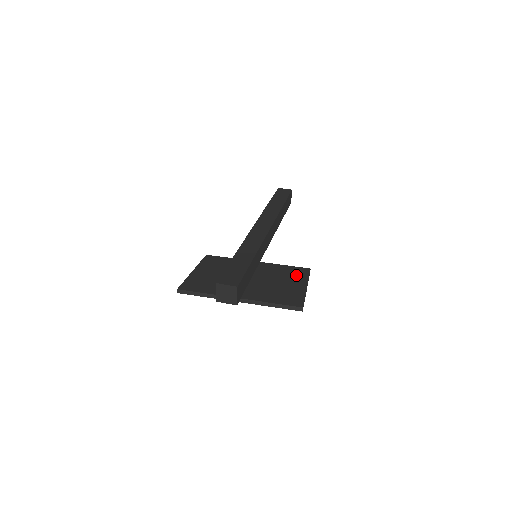
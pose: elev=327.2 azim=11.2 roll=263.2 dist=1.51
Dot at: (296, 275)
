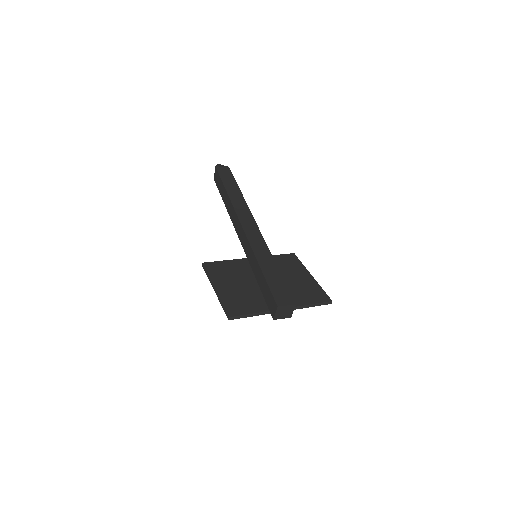
Dot at: (293, 265)
